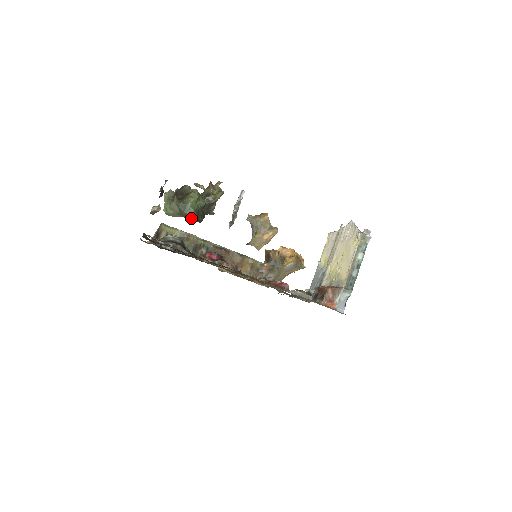
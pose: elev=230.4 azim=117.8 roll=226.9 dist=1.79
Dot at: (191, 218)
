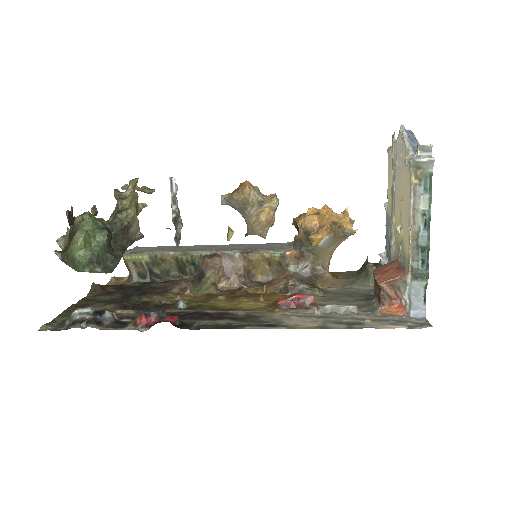
Dot at: (93, 272)
